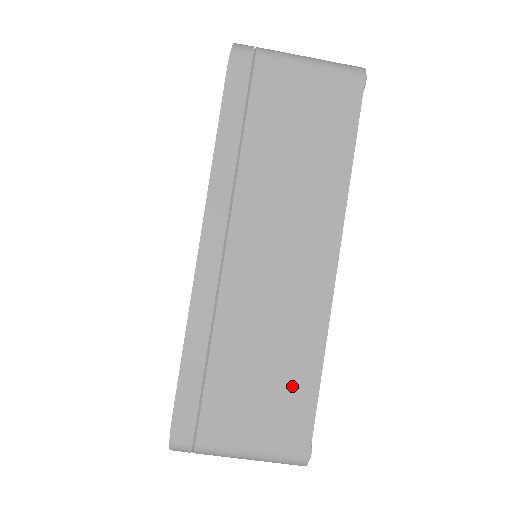
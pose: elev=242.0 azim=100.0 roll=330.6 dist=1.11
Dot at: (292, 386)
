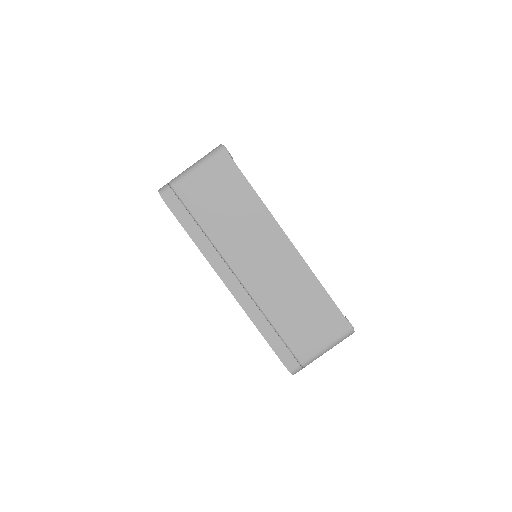
Dot at: (318, 307)
